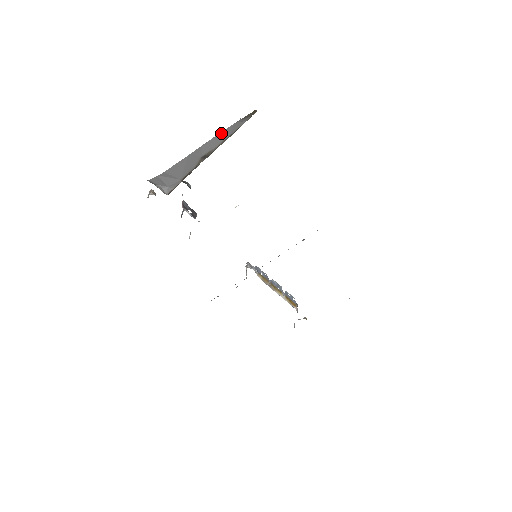
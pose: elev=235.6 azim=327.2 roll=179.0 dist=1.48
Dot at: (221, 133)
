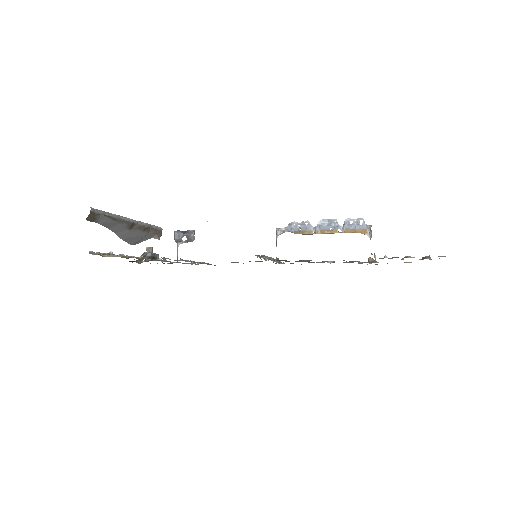
Dot at: (107, 226)
